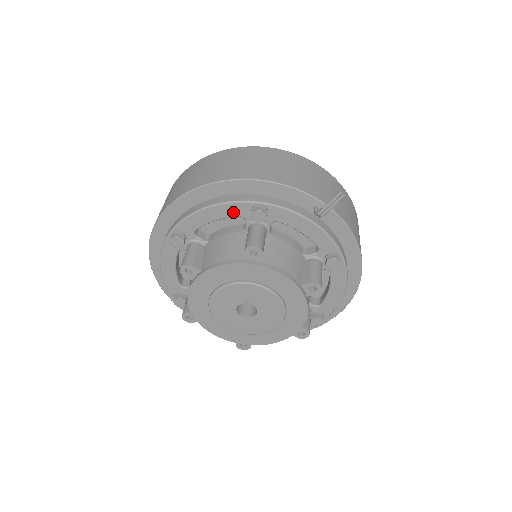
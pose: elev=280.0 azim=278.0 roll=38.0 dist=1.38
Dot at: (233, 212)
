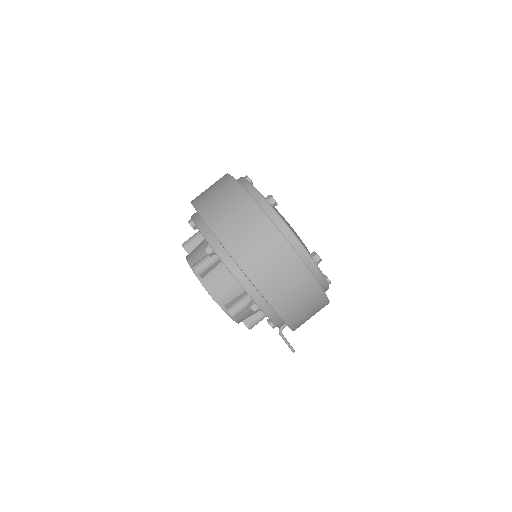
Dot at: occluded
